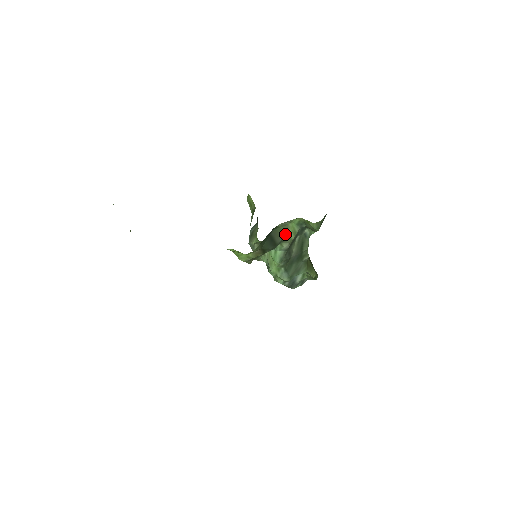
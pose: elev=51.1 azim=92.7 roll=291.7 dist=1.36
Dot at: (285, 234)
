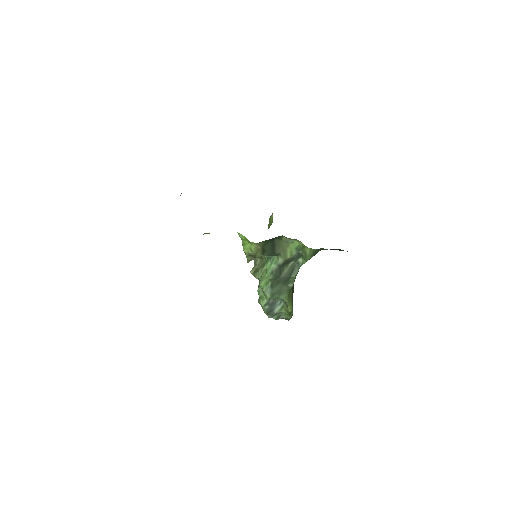
Dot at: (284, 250)
